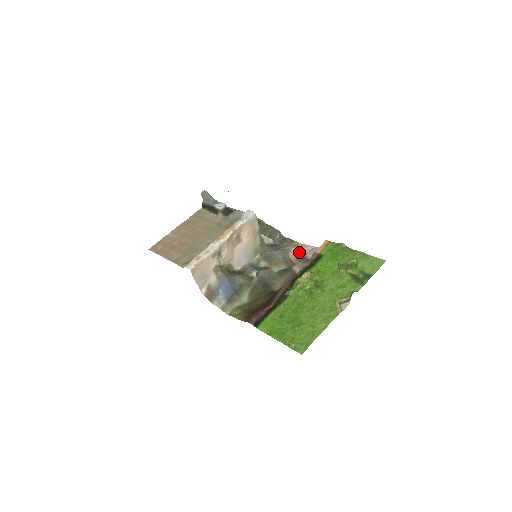
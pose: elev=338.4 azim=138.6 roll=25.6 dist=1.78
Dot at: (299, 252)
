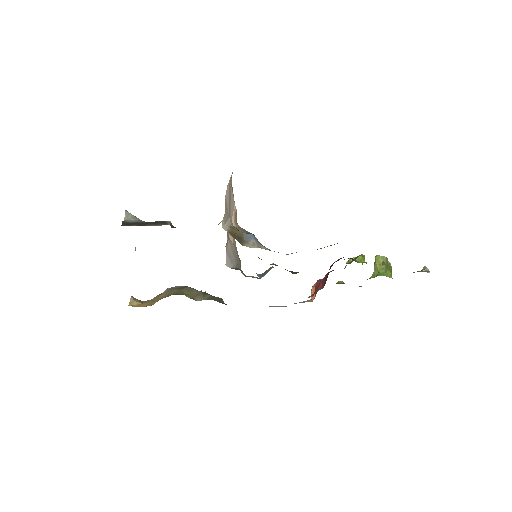
Dot at: occluded
